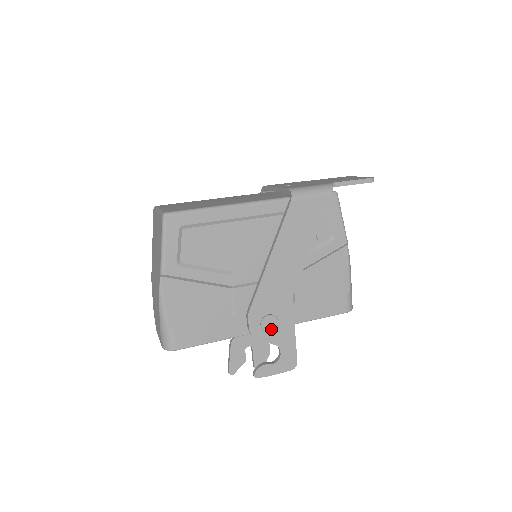
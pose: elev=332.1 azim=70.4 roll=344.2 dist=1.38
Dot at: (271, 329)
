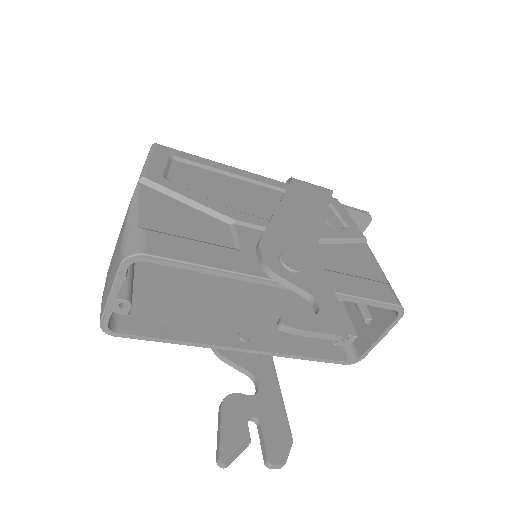
Dot at: (295, 268)
